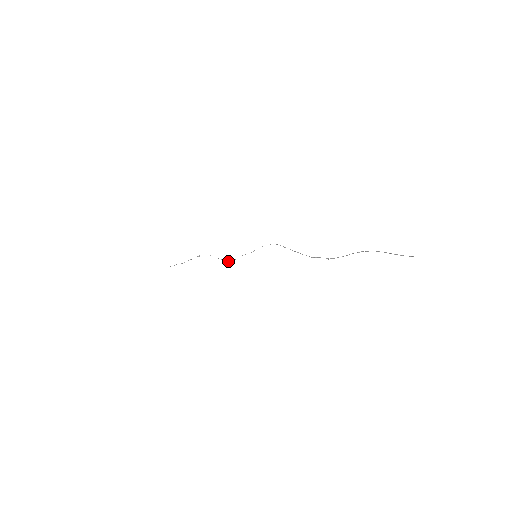
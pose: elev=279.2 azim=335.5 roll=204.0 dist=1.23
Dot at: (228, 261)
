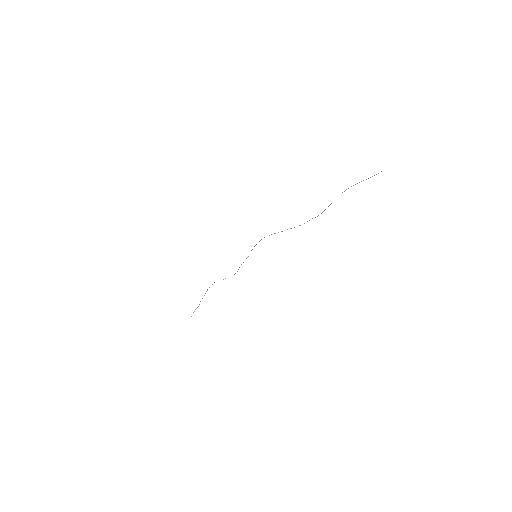
Dot at: occluded
